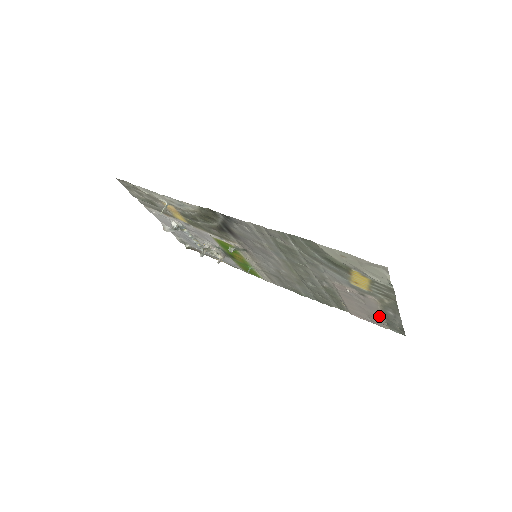
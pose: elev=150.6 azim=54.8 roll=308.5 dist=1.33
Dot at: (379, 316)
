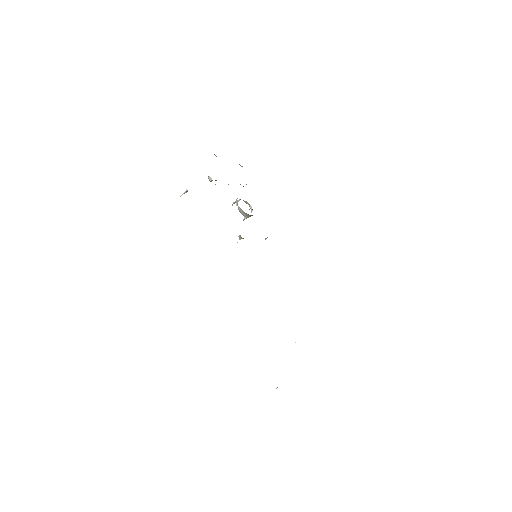
Dot at: occluded
